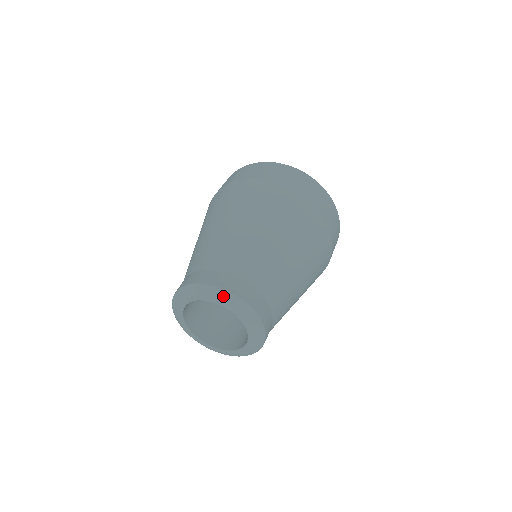
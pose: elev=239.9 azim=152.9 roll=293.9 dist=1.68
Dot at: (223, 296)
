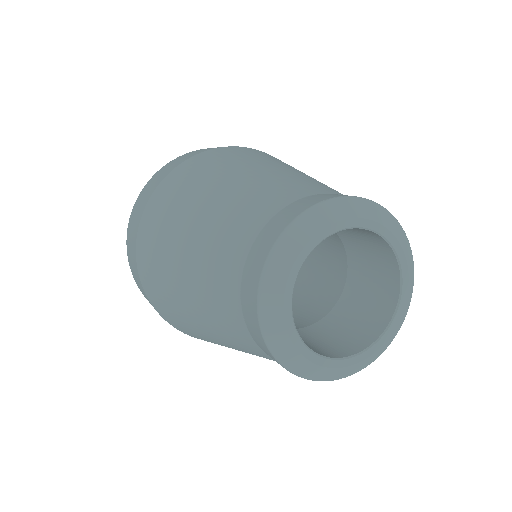
Dot at: (356, 206)
